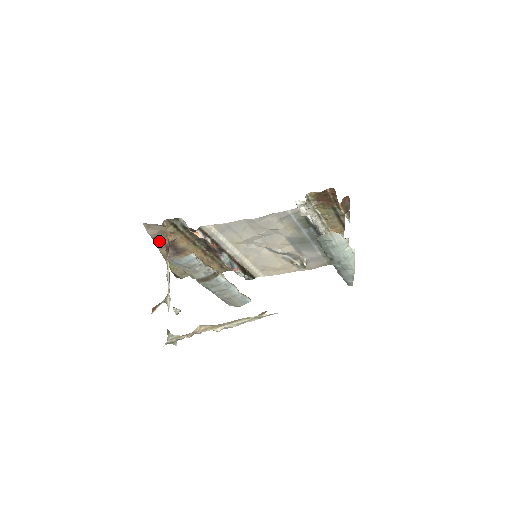
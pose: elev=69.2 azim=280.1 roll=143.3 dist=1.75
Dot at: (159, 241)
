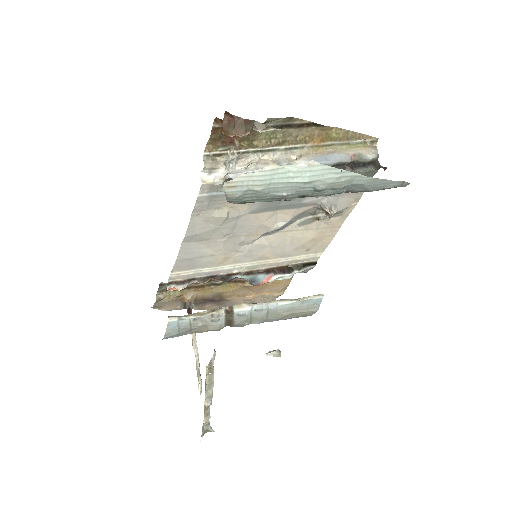
Dot at: occluded
